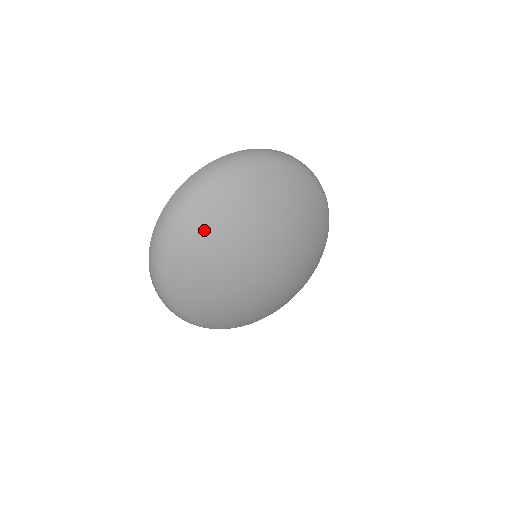
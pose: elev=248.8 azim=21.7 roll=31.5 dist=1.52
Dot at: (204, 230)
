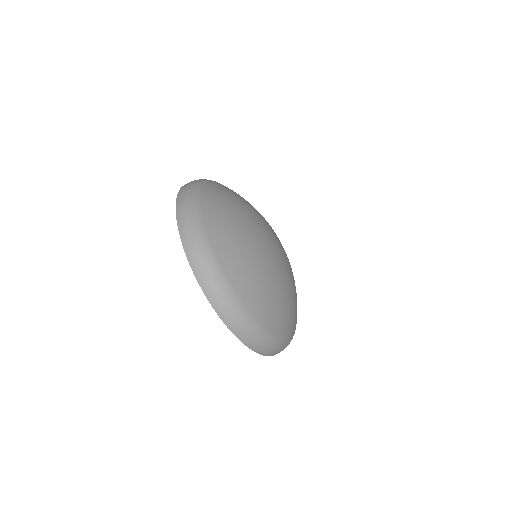
Dot at: (232, 248)
